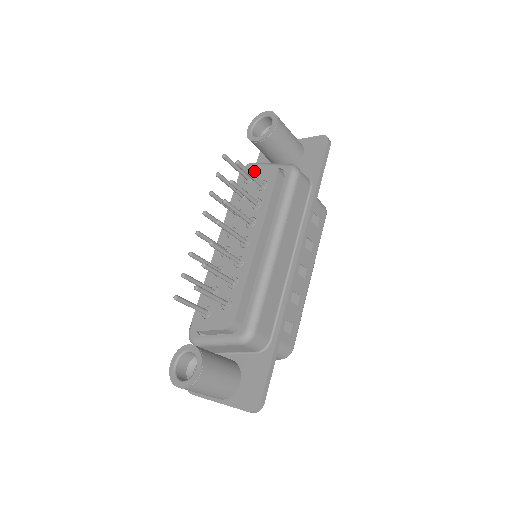
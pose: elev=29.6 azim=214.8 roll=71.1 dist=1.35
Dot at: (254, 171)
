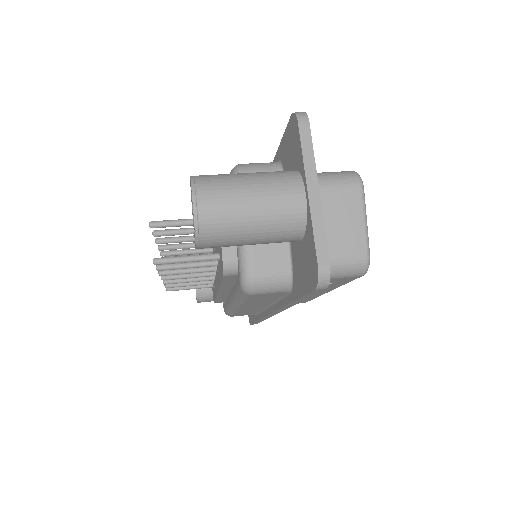
Dot at: occluded
